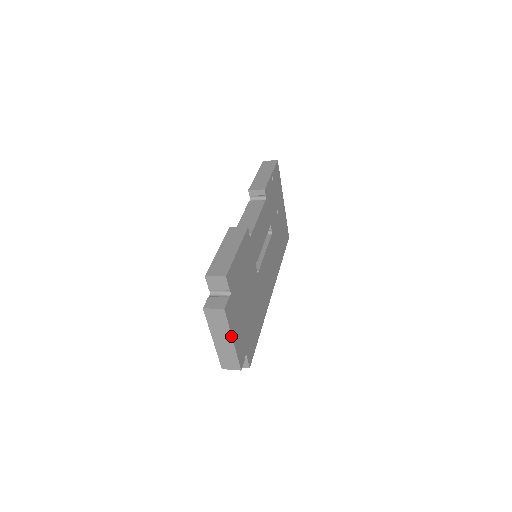
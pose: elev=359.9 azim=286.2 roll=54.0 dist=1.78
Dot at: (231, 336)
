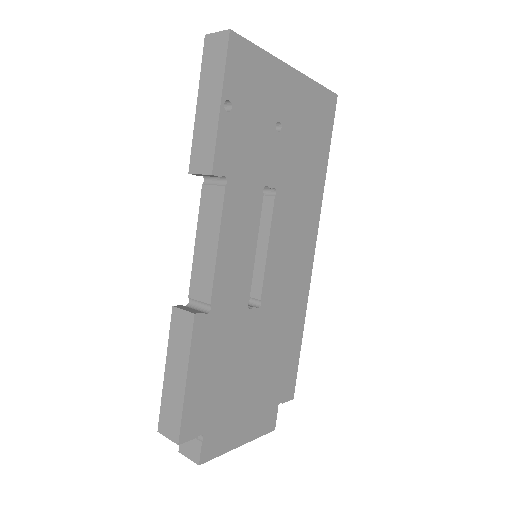
Dot at: (233, 448)
